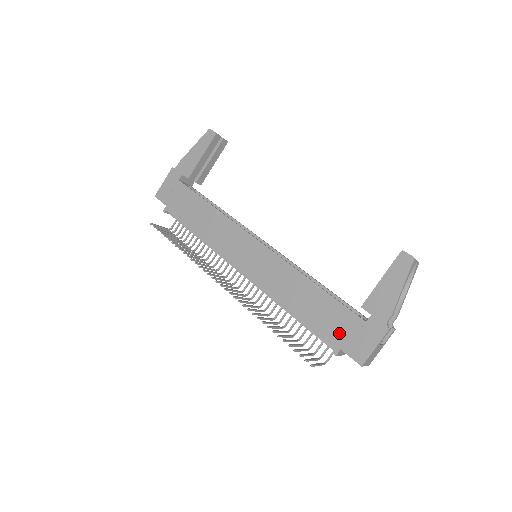
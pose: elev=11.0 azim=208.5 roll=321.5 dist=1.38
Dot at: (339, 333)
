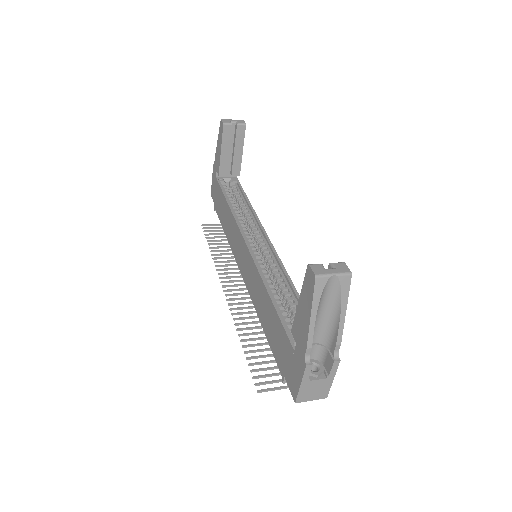
Dot at: (282, 358)
